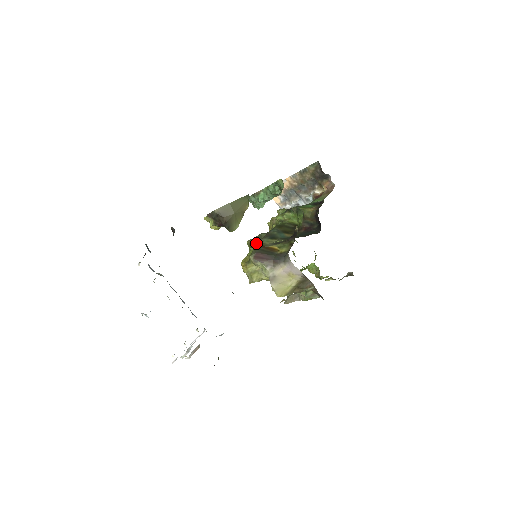
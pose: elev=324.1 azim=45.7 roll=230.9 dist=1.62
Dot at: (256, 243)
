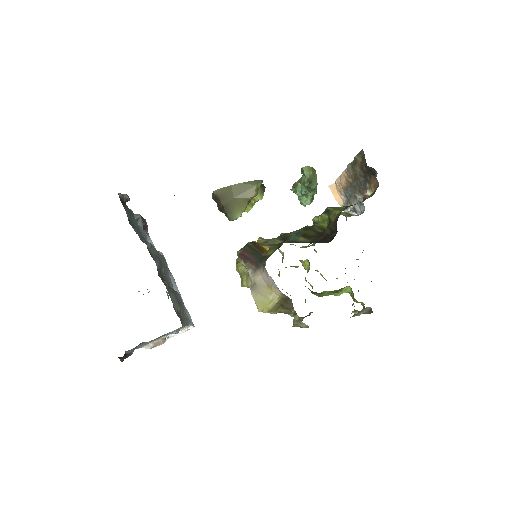
Dot at: (263, 241)
